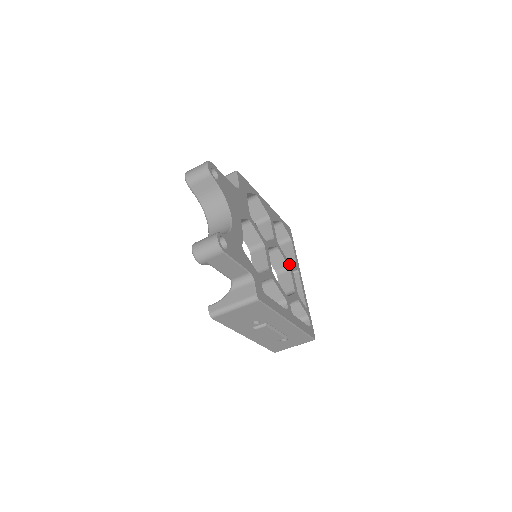
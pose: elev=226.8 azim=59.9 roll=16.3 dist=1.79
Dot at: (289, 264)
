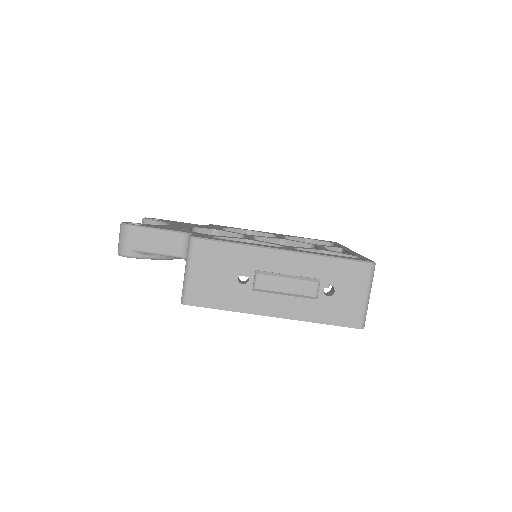
Dot at: occluded
